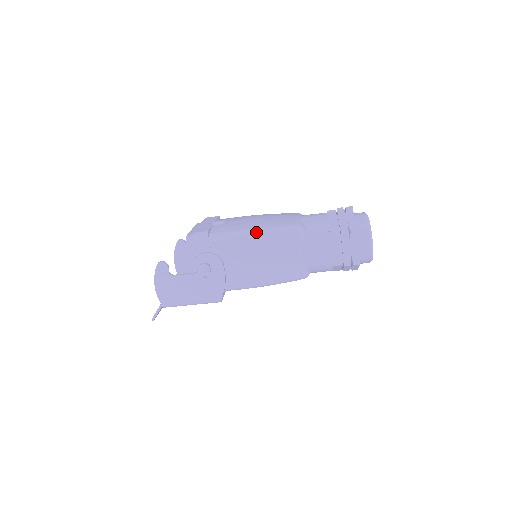
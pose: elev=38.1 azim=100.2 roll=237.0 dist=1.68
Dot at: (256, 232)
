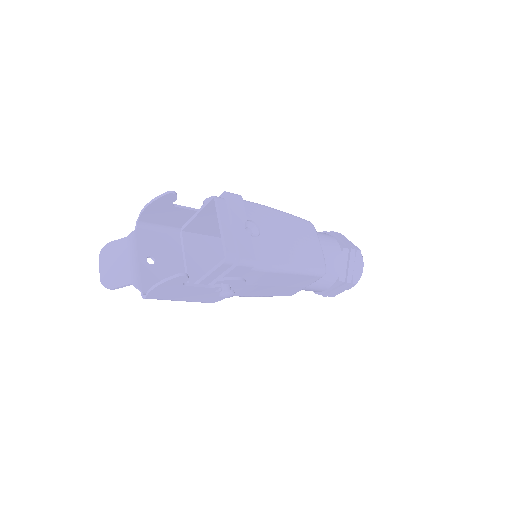
Dot at: (294, 271)
